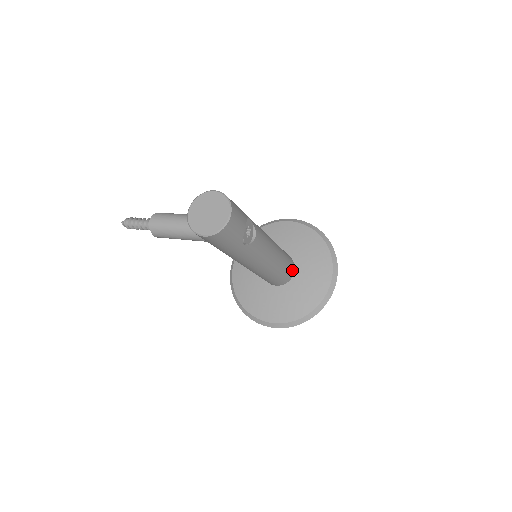
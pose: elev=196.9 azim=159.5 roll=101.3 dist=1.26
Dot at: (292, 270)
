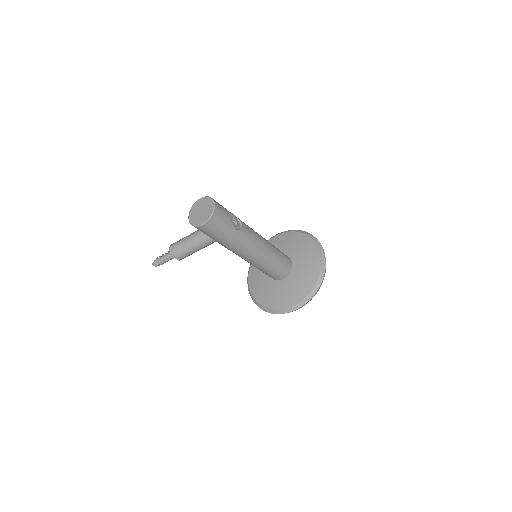
Dot at: (289, 261)
